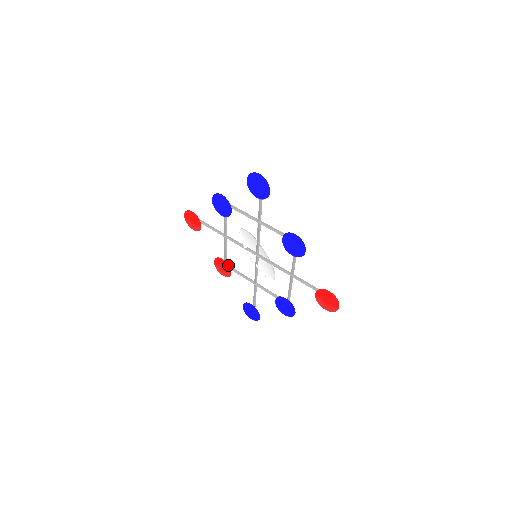
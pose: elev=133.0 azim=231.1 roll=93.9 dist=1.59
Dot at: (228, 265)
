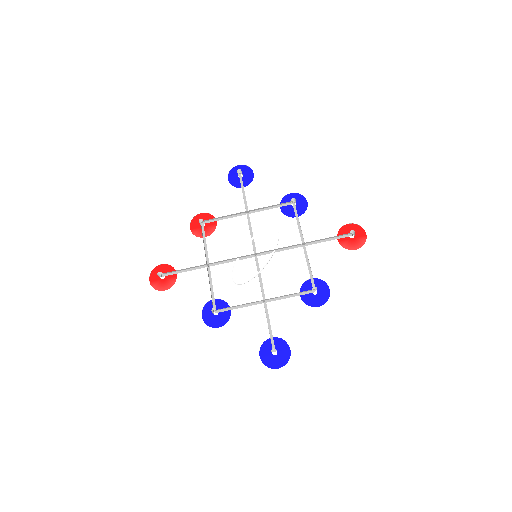
Dot at: (213, 231)
